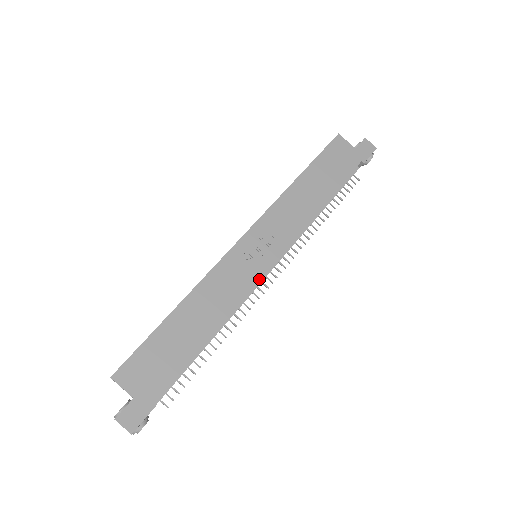
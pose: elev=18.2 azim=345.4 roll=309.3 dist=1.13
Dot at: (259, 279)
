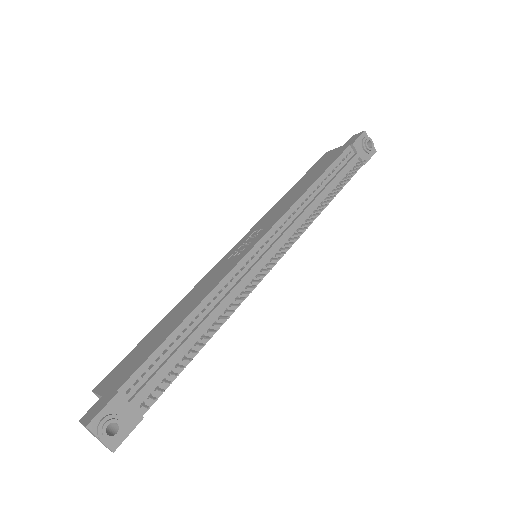
Dot at: (253, 264)
